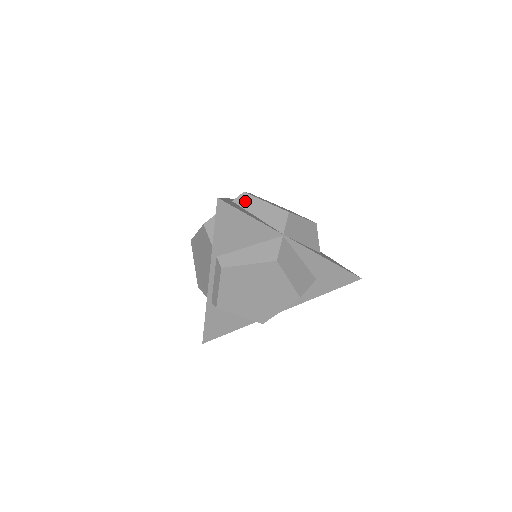
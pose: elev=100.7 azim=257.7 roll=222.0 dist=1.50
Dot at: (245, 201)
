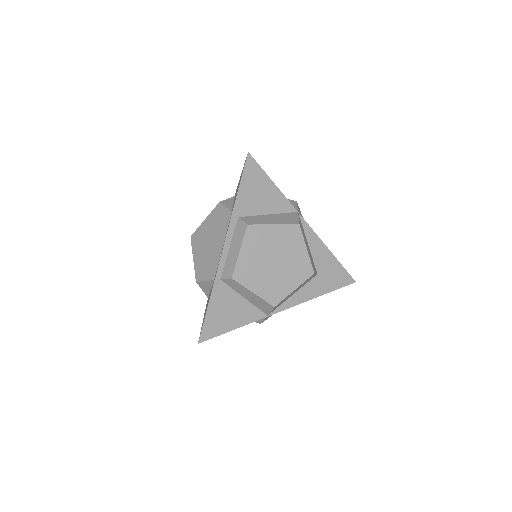
Dot at: (233, 285)
